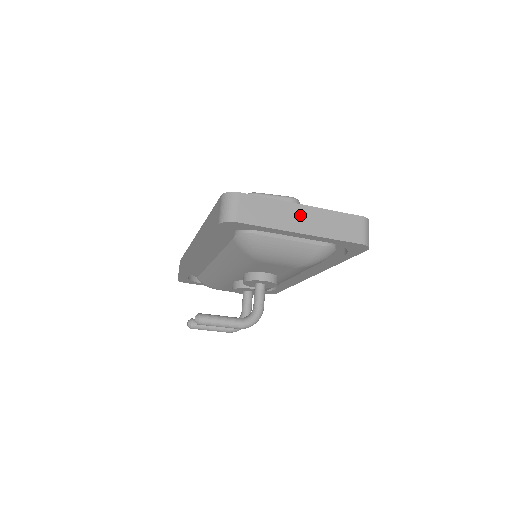
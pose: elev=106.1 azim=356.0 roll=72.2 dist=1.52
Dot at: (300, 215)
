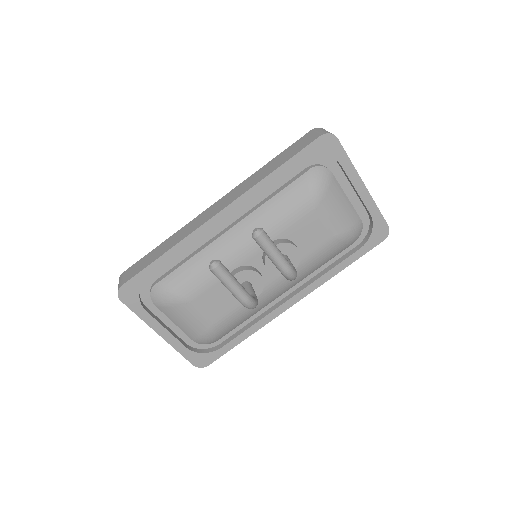
Dot at: occluded
